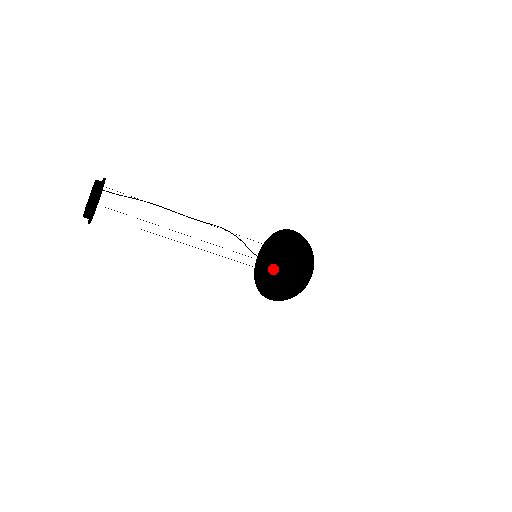
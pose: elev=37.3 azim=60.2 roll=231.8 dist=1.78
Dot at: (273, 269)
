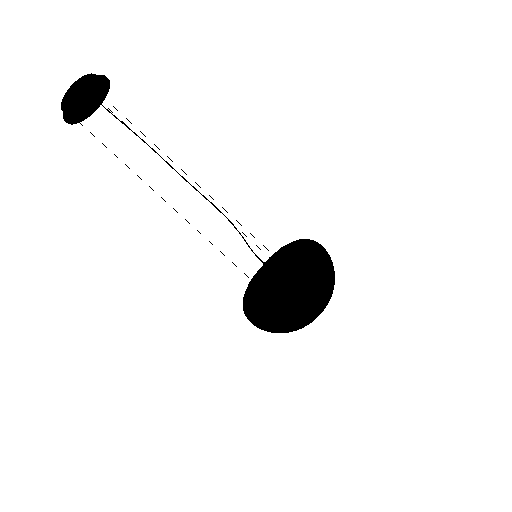
Dot at: (283, 256)
